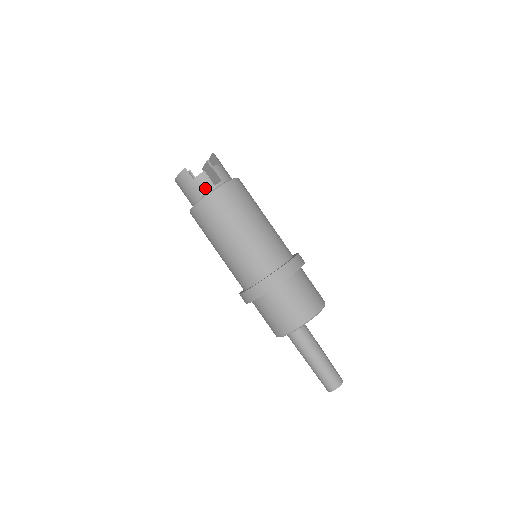
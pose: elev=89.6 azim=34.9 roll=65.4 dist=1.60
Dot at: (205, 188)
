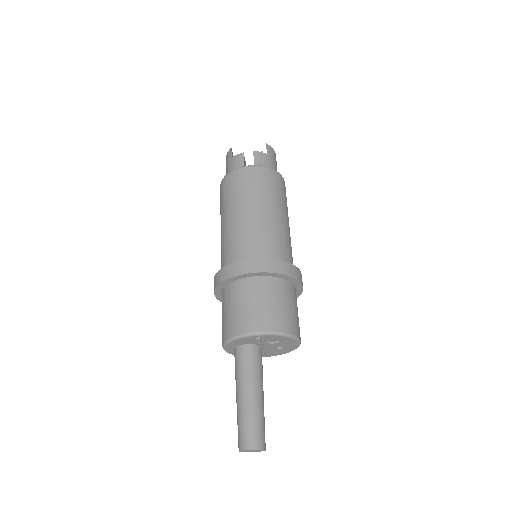
Dot at: (235, 168)
